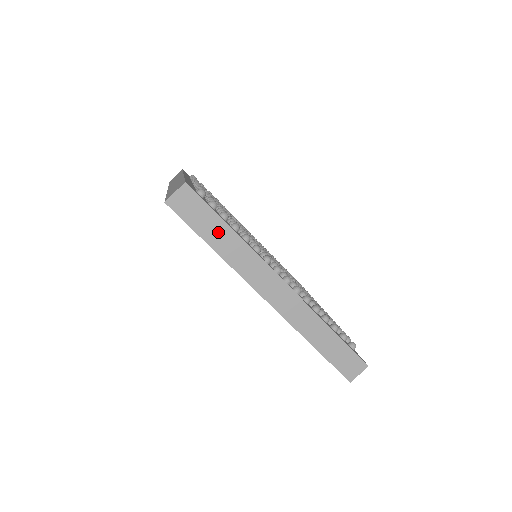
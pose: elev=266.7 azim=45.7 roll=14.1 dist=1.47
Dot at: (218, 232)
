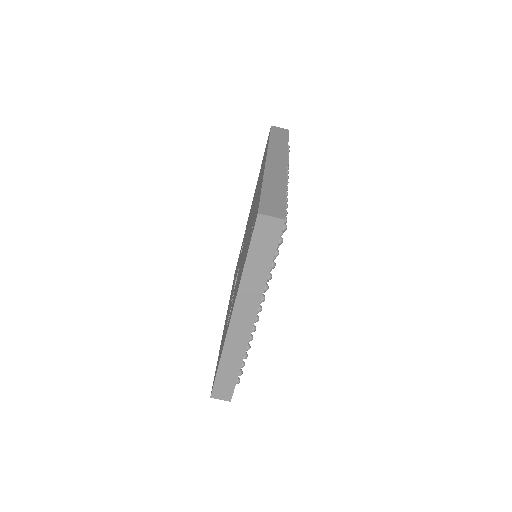
Dot at: (261, 263)
